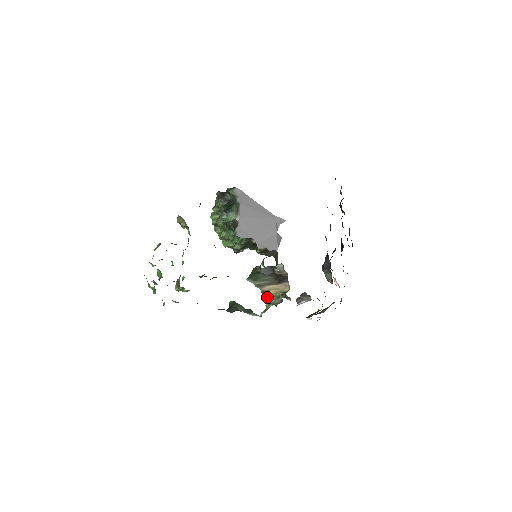
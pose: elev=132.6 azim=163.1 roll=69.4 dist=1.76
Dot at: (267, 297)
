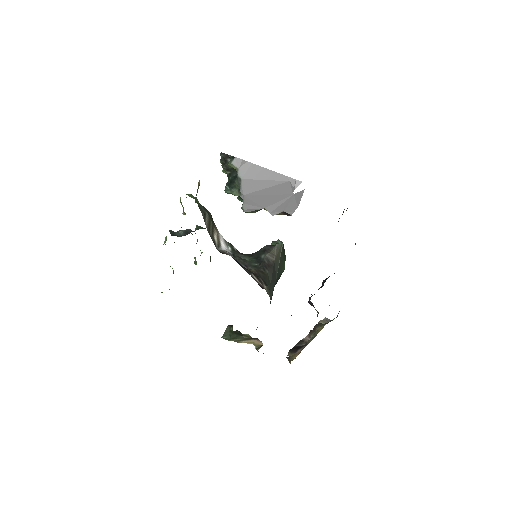
Dot at: occluded
